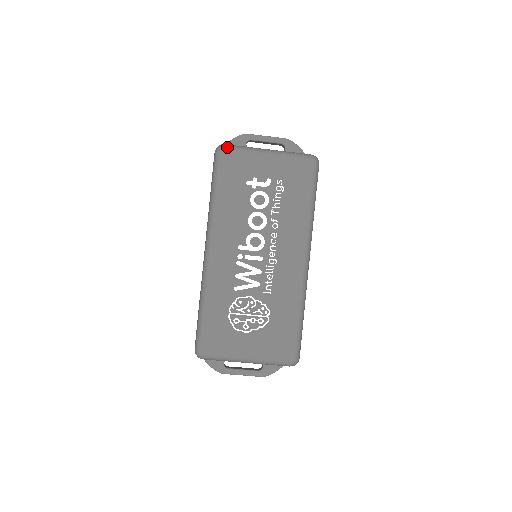
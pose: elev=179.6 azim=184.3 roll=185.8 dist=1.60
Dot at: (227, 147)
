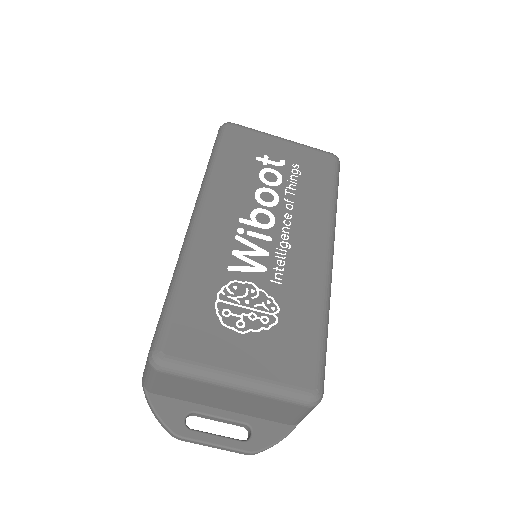
Dot at: occluded
